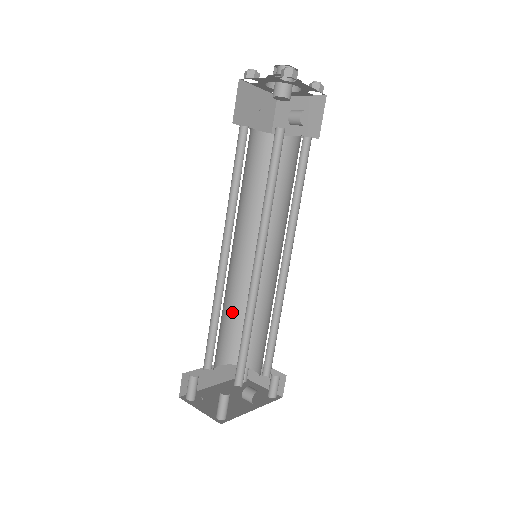
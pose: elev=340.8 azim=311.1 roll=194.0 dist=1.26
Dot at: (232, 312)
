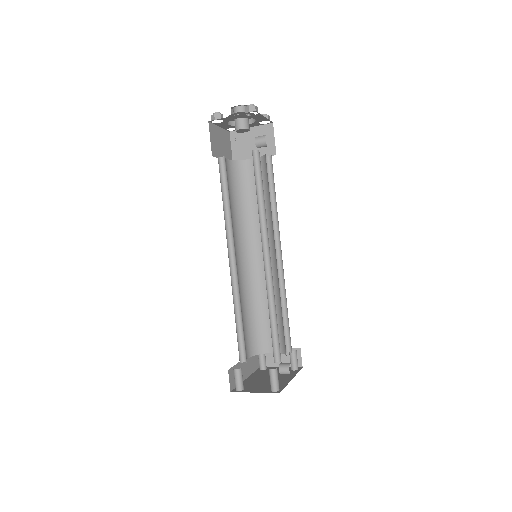
Dot at: (245, 310)
